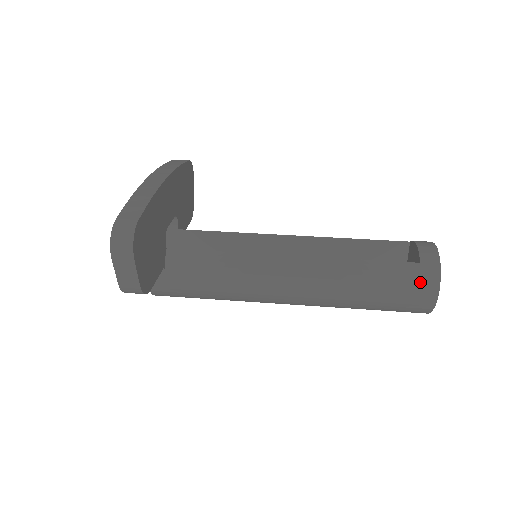
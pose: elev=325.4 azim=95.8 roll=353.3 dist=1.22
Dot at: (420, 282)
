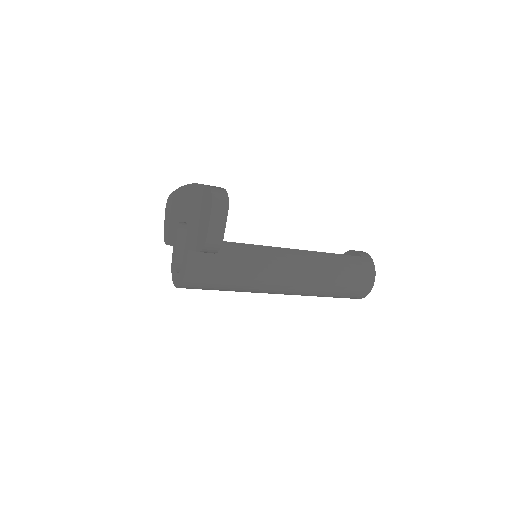
Dot at: (365, 267)
